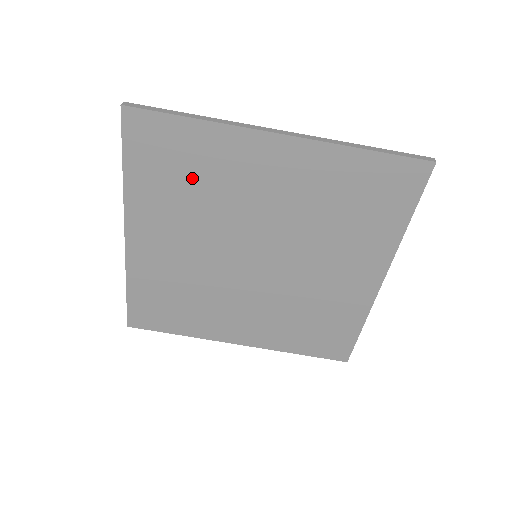
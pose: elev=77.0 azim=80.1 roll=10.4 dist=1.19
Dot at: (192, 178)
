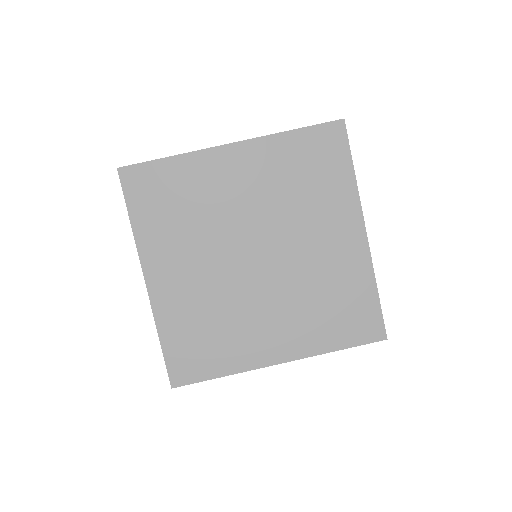
Dot at: (182, 204)
